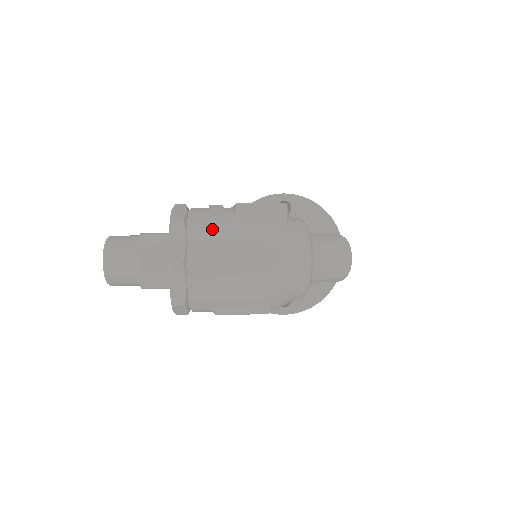
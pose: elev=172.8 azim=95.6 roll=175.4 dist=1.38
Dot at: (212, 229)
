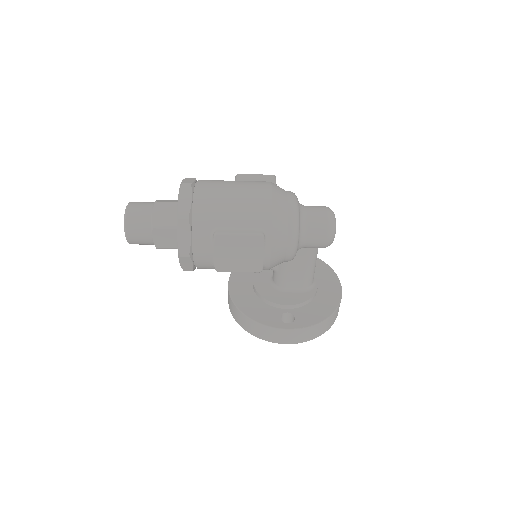
Dot at: occluded
